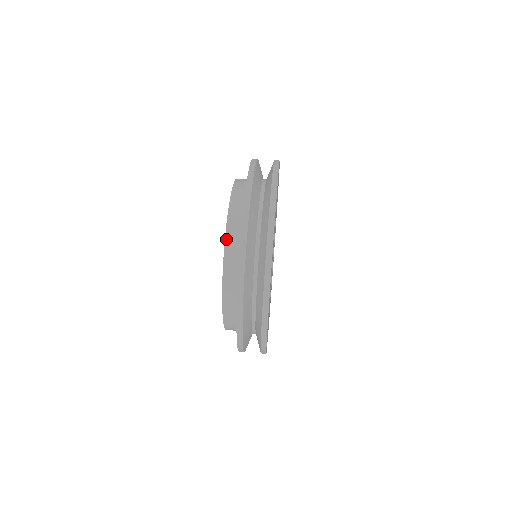
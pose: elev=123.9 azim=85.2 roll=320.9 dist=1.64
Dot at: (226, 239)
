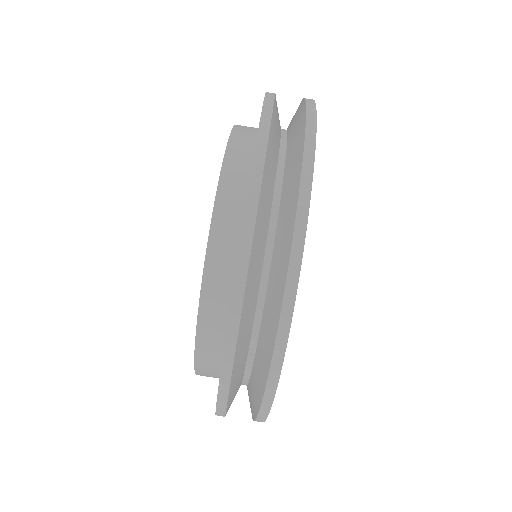
Dot at: (208, 253)
